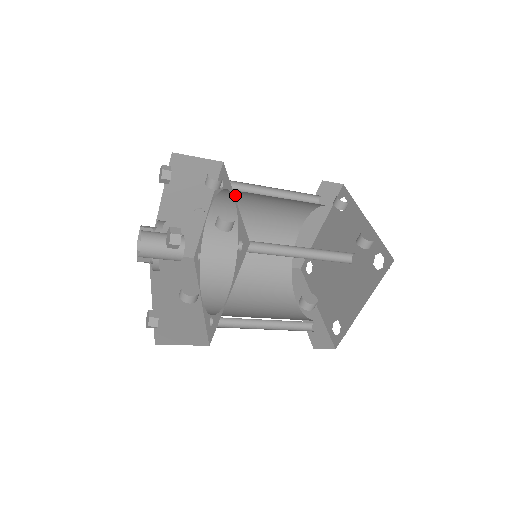
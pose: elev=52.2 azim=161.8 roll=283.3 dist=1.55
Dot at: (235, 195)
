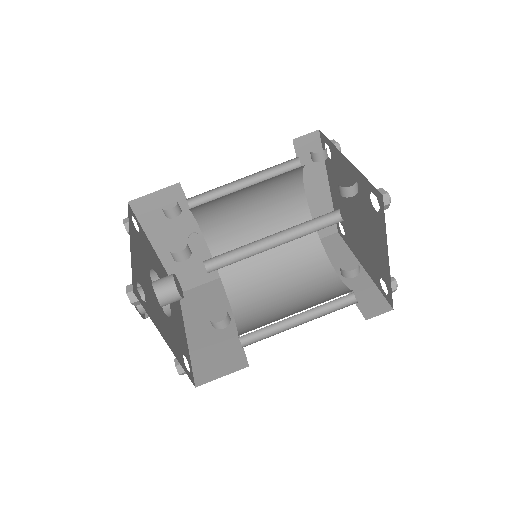
Dot at: (209, 206)
